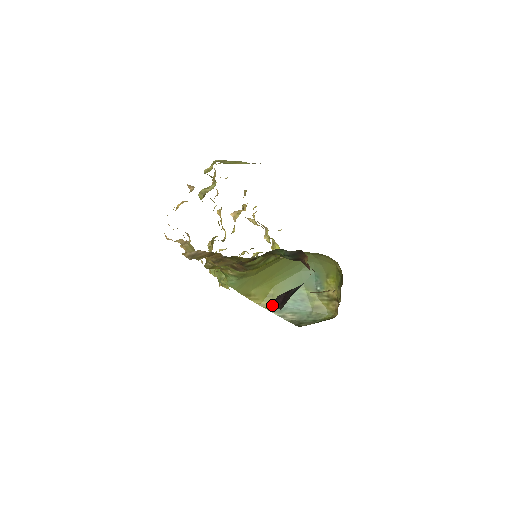
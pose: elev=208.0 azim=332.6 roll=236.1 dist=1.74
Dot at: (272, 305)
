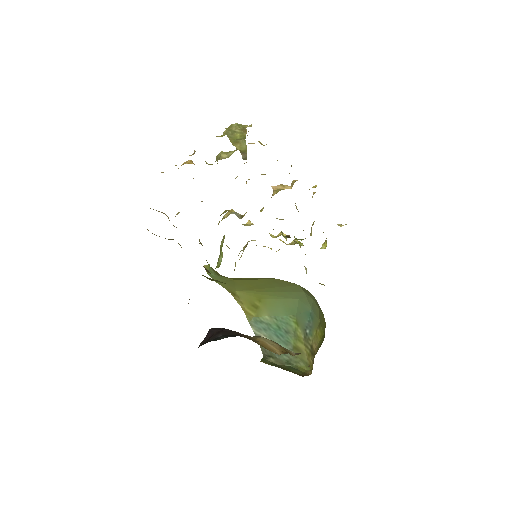
Dot at: (254, 317)
